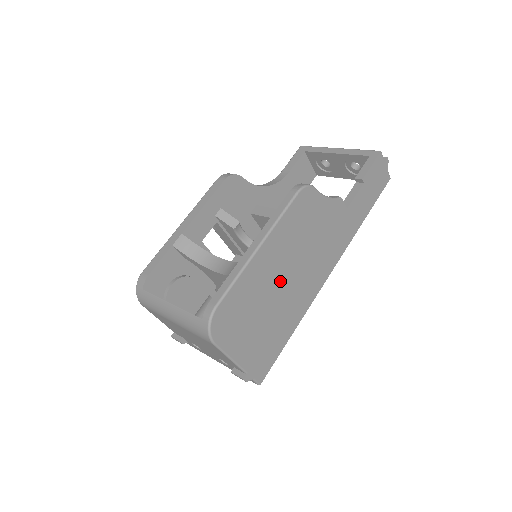
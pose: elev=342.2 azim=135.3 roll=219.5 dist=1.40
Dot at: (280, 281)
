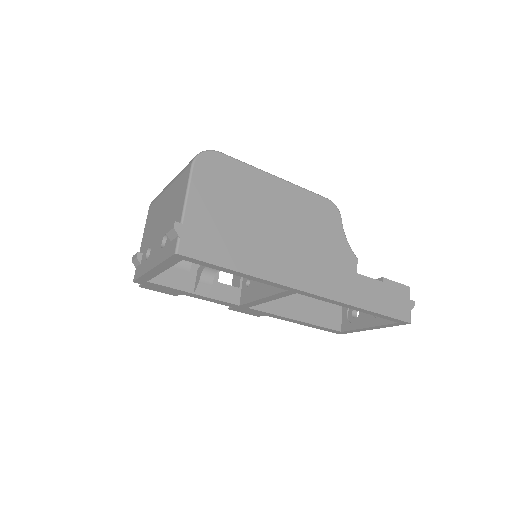
Dot at: (269, 219)
